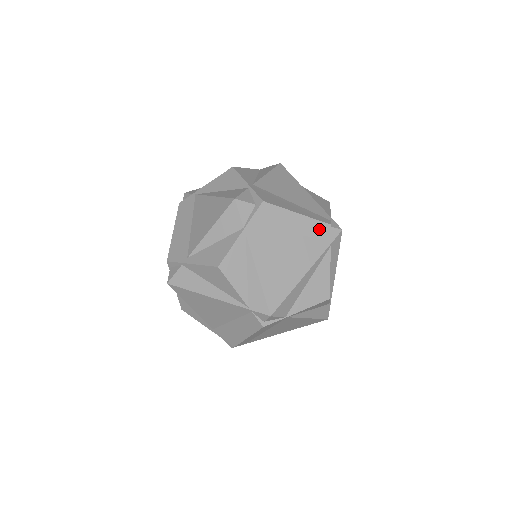
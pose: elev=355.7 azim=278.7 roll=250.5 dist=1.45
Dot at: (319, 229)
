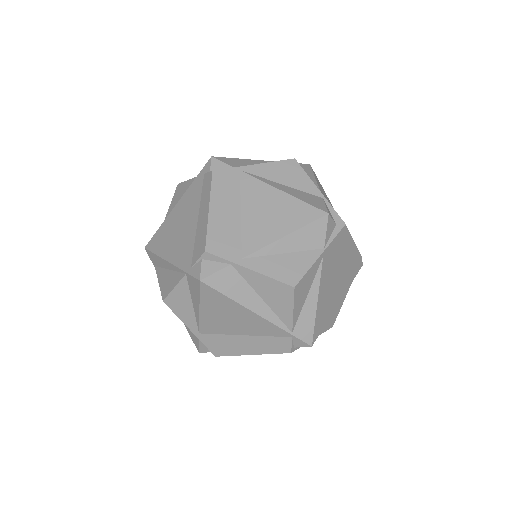
Dot at: (356, 261)
